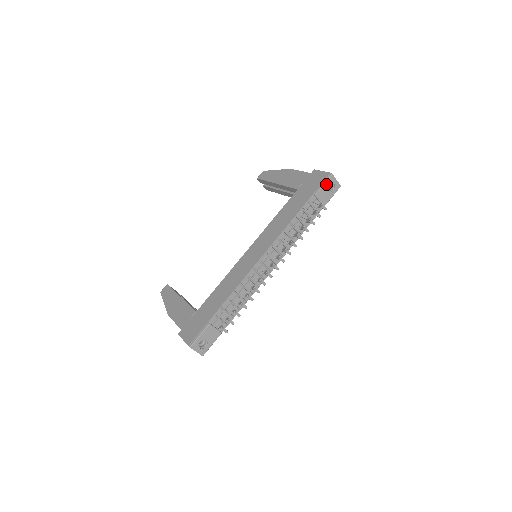
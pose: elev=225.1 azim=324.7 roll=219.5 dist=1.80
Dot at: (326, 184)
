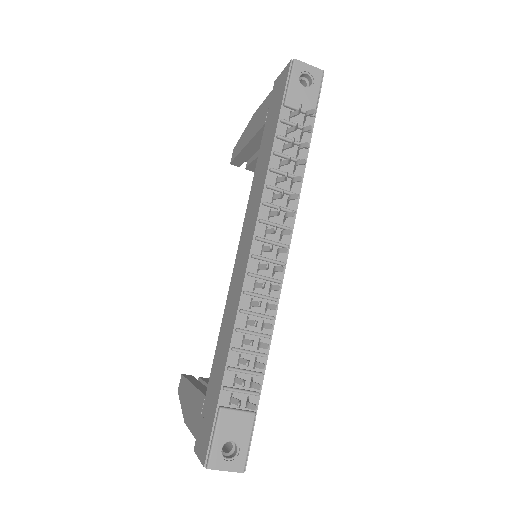
Dot at: (294, 79)
